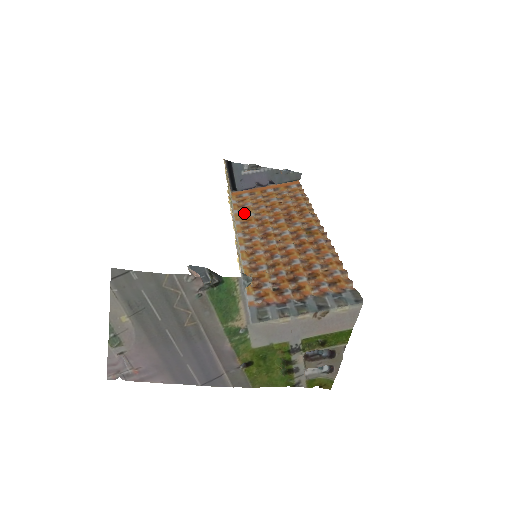
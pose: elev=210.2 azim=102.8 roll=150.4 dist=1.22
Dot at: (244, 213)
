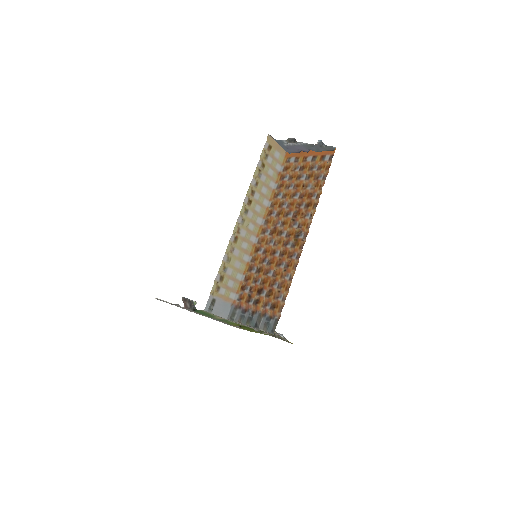
Dot at: (279, 190)
